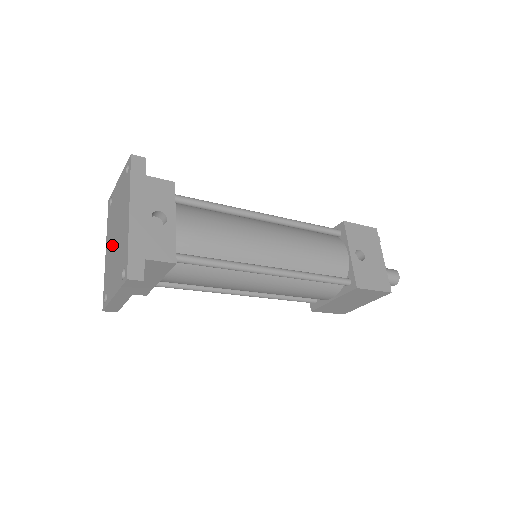
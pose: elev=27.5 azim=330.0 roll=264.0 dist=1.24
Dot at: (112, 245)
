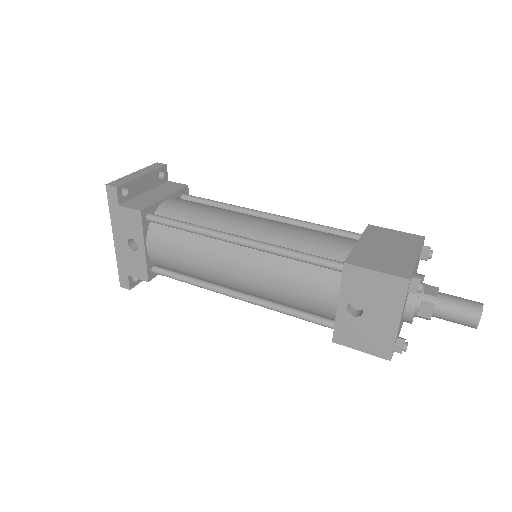
Dot at: occluded
